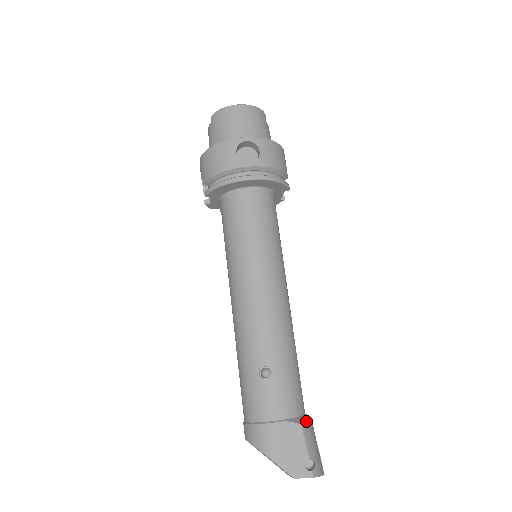
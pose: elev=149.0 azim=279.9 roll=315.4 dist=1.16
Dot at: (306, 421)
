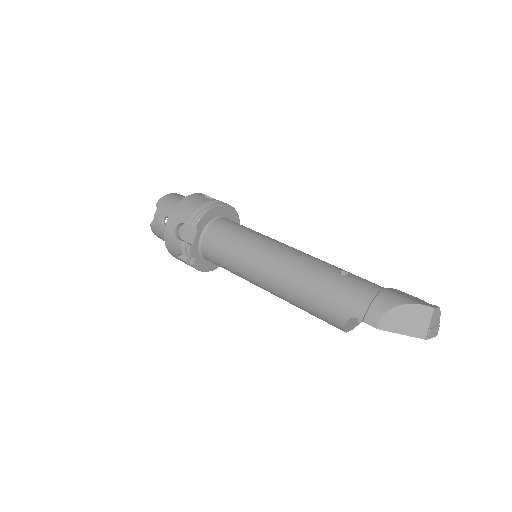
Dot at: occluded
